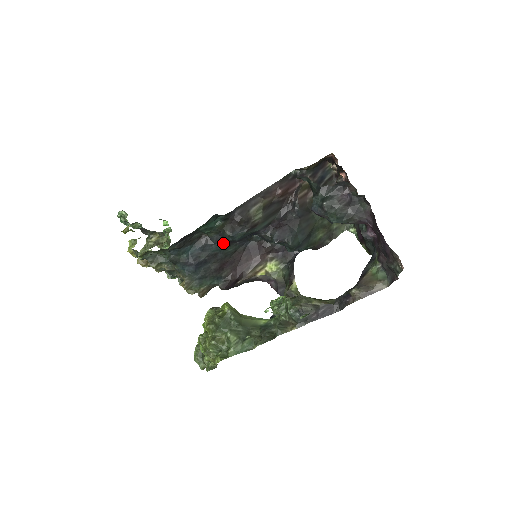
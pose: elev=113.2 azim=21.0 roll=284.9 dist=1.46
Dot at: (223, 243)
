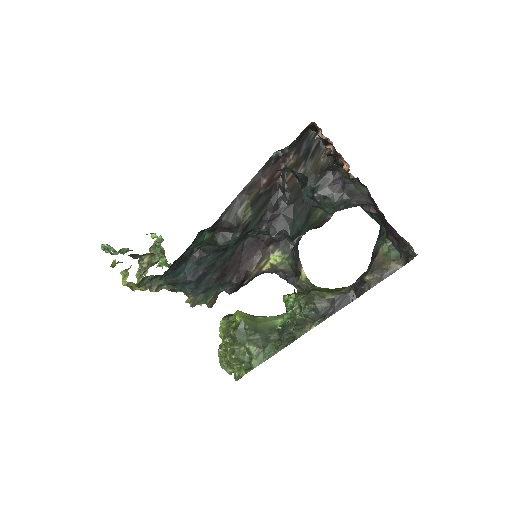
Dot at: (218, 251)
